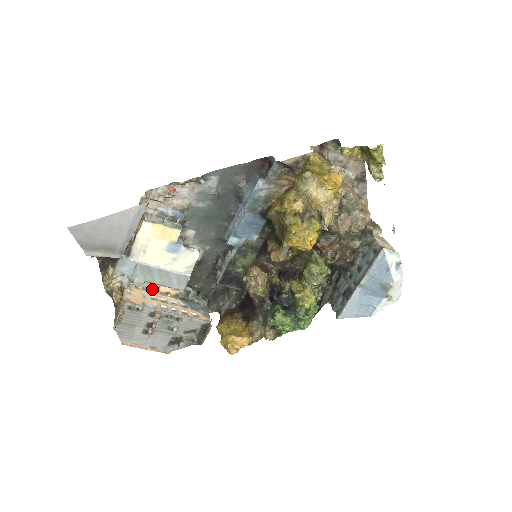
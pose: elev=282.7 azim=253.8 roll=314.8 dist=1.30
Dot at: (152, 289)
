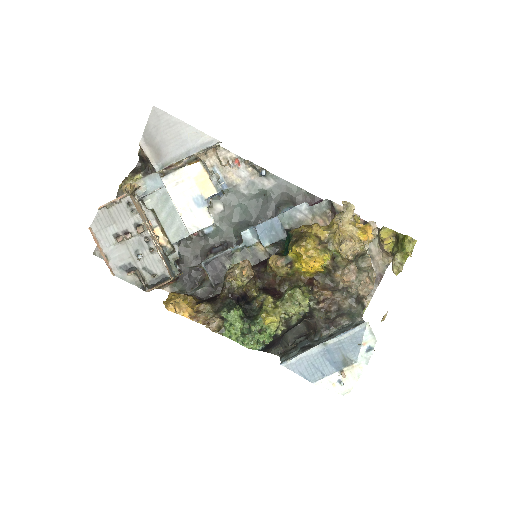
Dot at: (150, 223)
